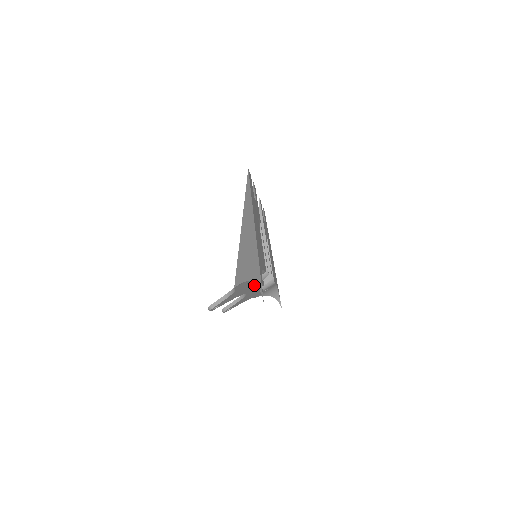
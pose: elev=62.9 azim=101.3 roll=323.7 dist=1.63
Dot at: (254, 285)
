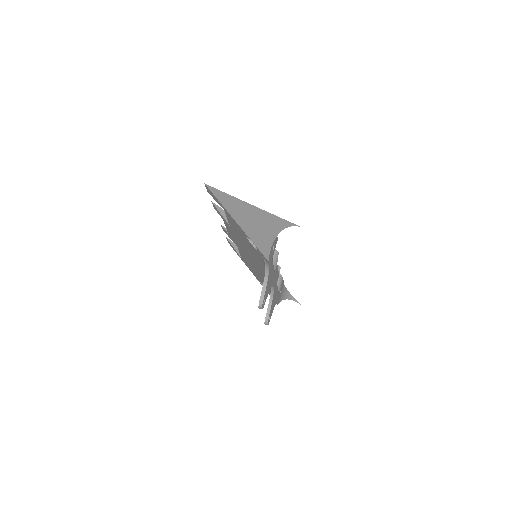
Dot at: (275, 269)
